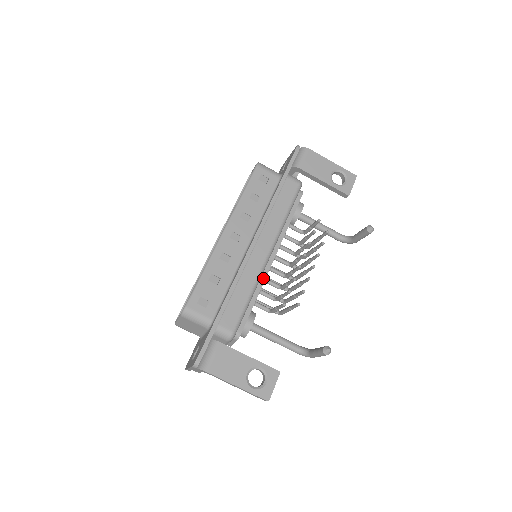
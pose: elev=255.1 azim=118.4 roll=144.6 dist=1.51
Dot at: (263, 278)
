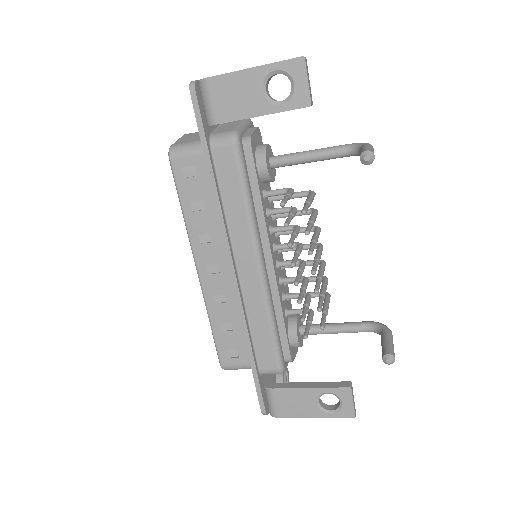
Dot at: (275, 290)
